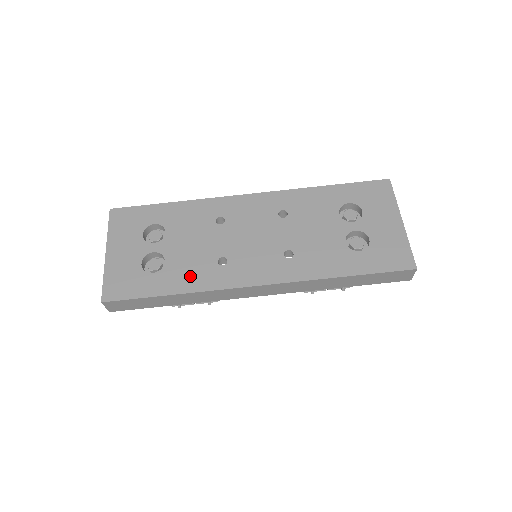
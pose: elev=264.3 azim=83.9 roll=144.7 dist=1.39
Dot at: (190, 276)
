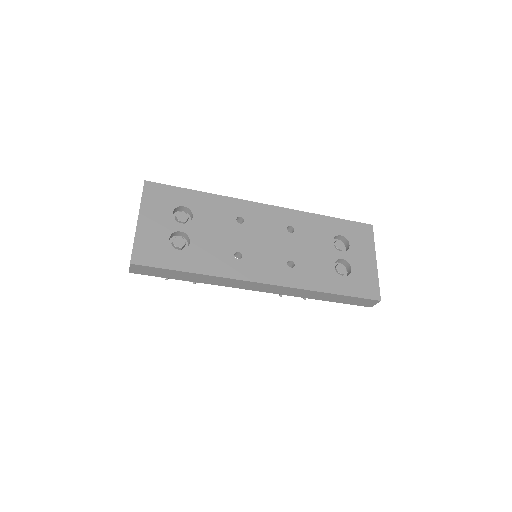
Dot at: (210, 261)
